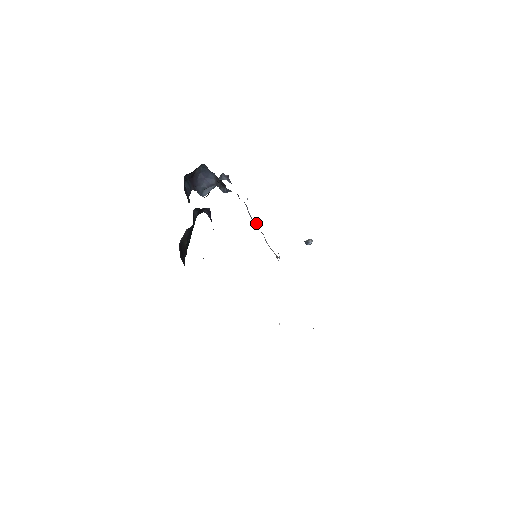
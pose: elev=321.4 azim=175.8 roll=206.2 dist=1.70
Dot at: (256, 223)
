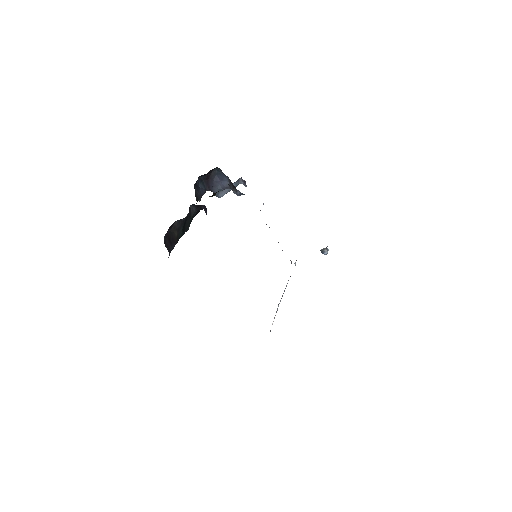
Dot at: occluded
